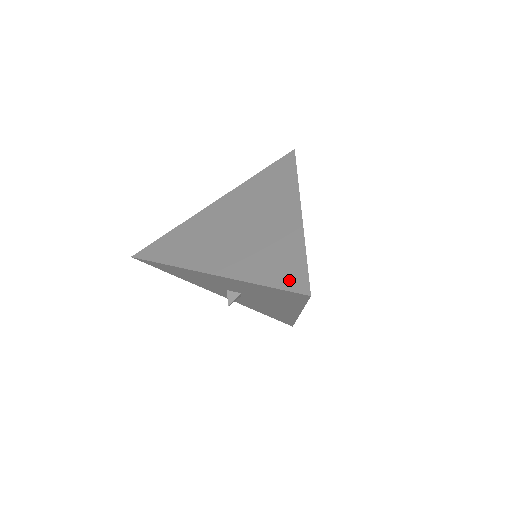
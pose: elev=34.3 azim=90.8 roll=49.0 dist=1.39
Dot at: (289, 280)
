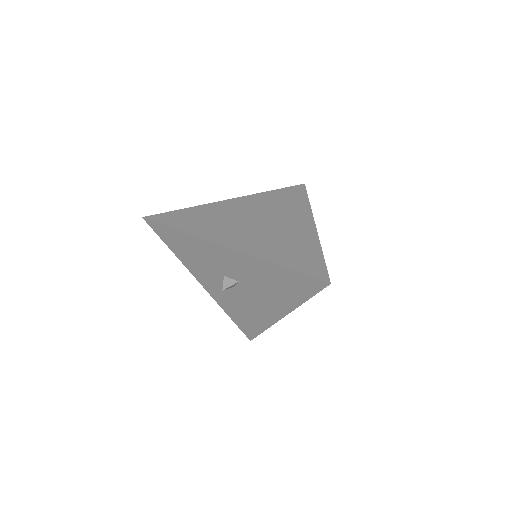
Dot at: (309, 269)
